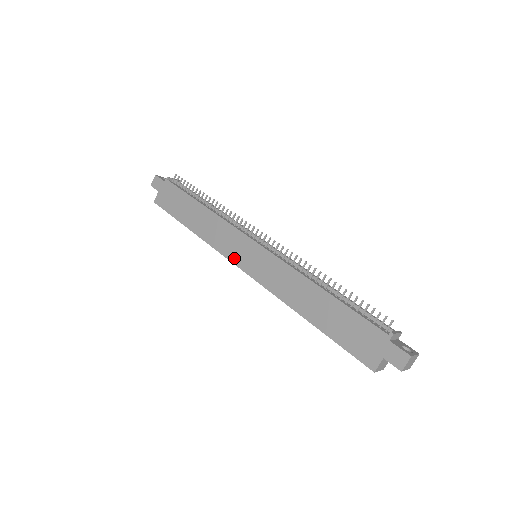
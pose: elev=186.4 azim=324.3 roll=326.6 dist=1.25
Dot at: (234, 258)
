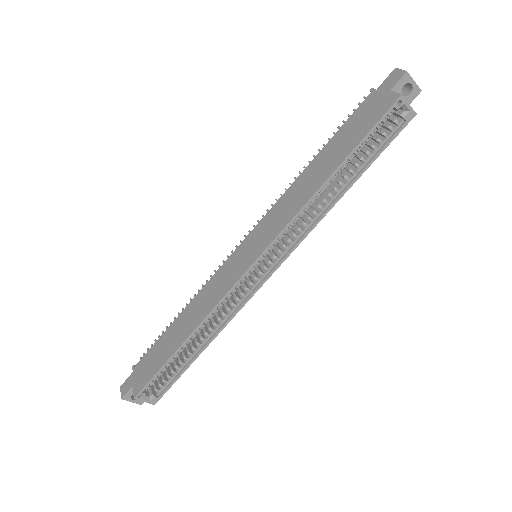
Dot at: (239, 273)
